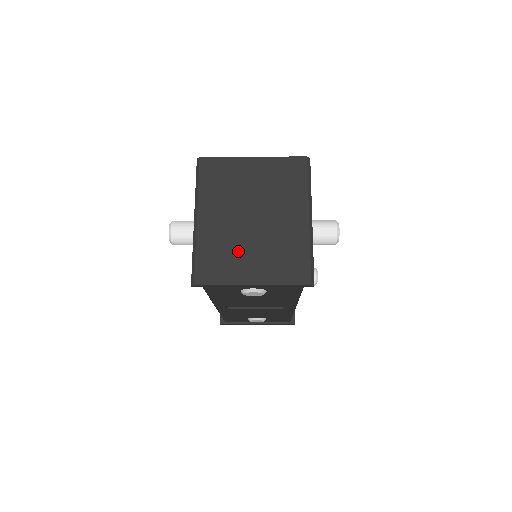
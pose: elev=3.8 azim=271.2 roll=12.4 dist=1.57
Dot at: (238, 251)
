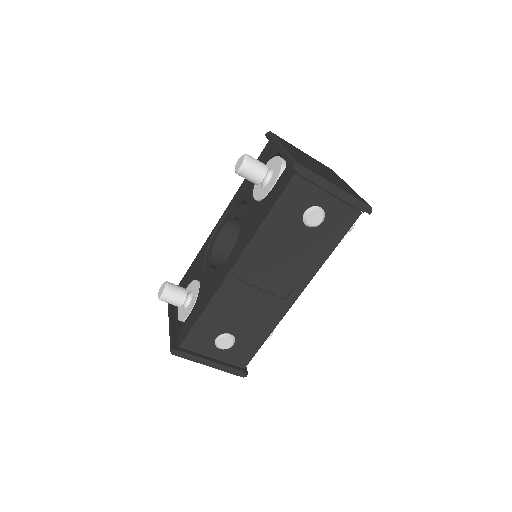
Dot at: (318, 171)
